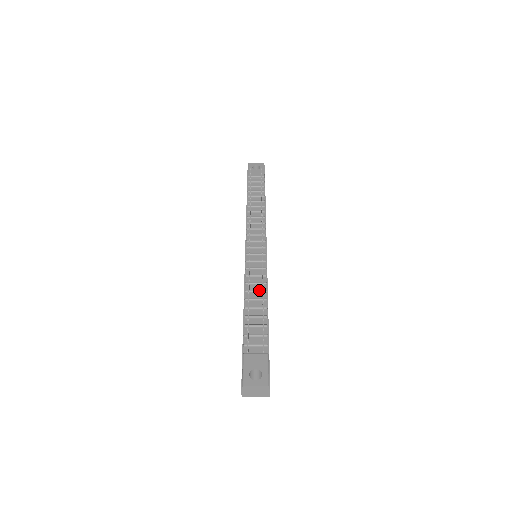
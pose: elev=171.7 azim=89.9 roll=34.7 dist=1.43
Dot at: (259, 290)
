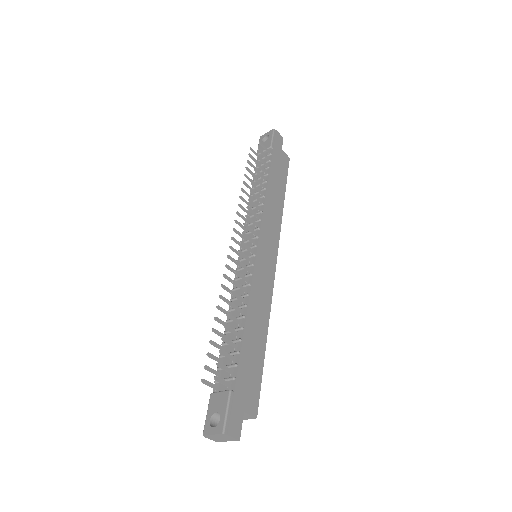
Dot at: (239, 306)
